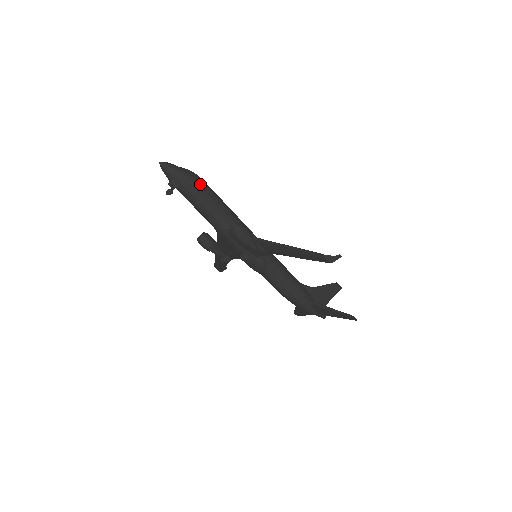
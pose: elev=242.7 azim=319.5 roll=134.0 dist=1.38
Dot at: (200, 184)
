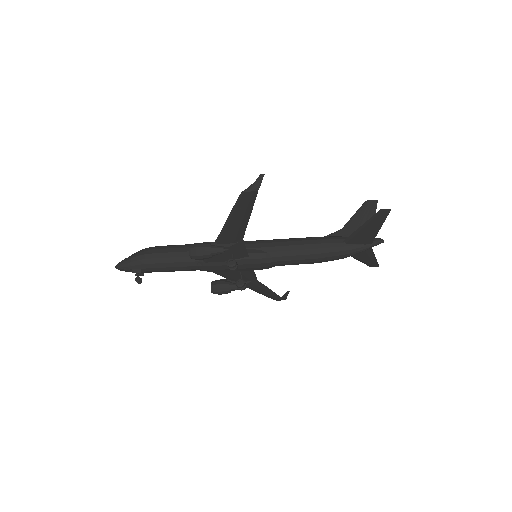
Dot at: (152, 251)
